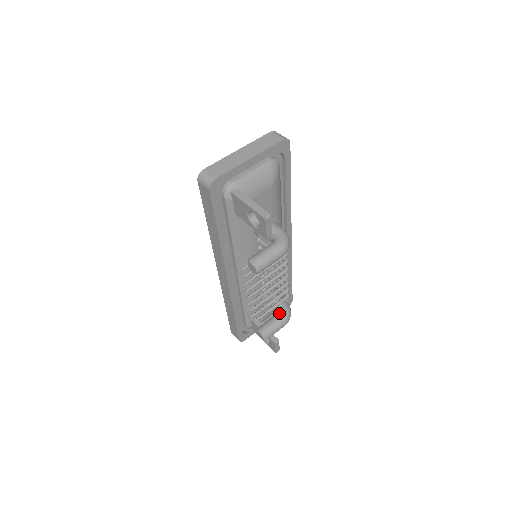
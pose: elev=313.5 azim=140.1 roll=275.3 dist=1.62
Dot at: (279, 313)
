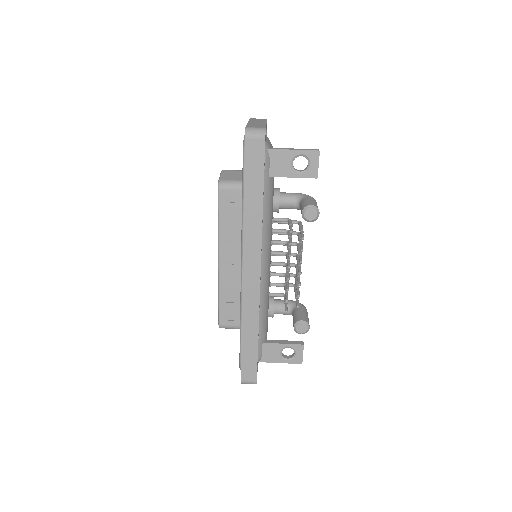
Dot at: occluded
